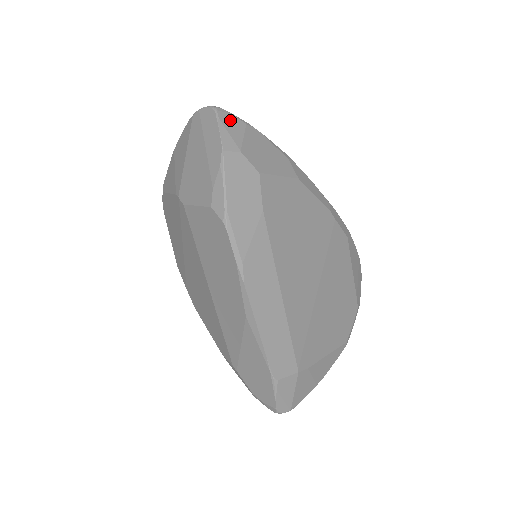
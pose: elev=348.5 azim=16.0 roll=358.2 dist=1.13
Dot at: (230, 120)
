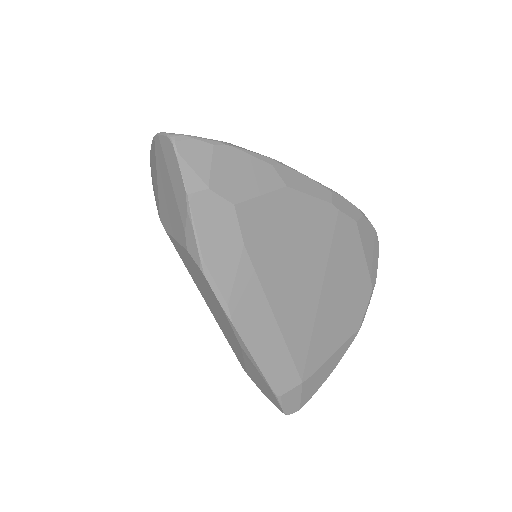
Dot at: (192, 148)
